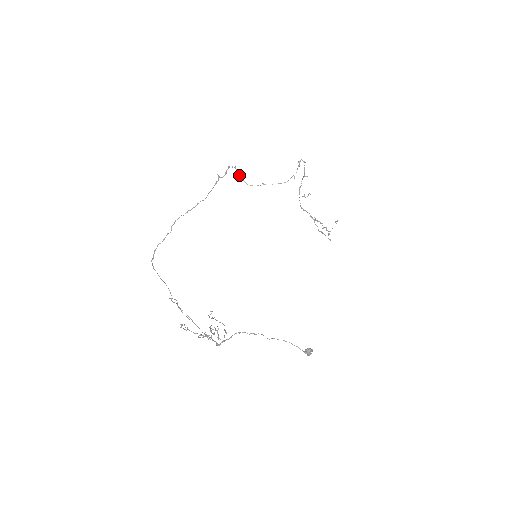
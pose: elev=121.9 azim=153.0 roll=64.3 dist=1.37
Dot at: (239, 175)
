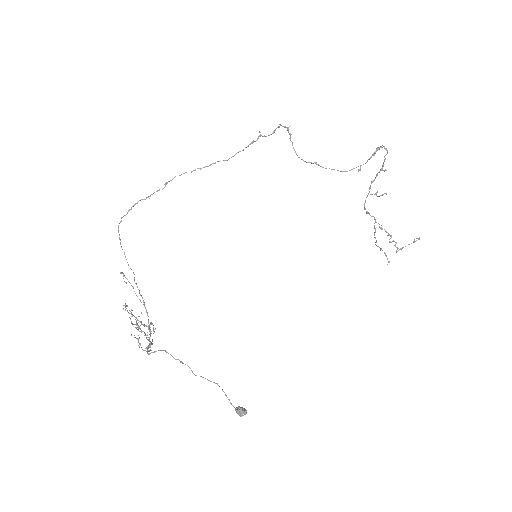
Dot at: occluded
